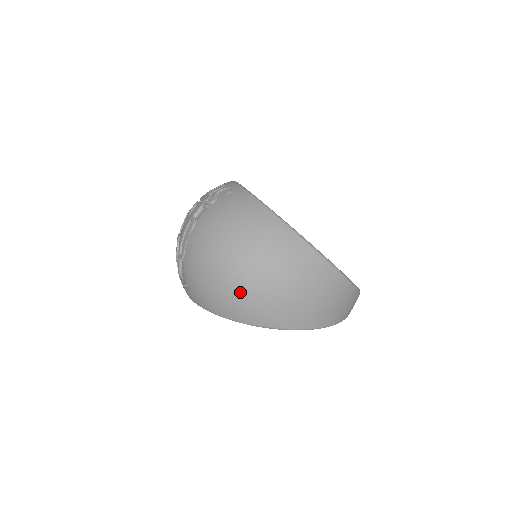
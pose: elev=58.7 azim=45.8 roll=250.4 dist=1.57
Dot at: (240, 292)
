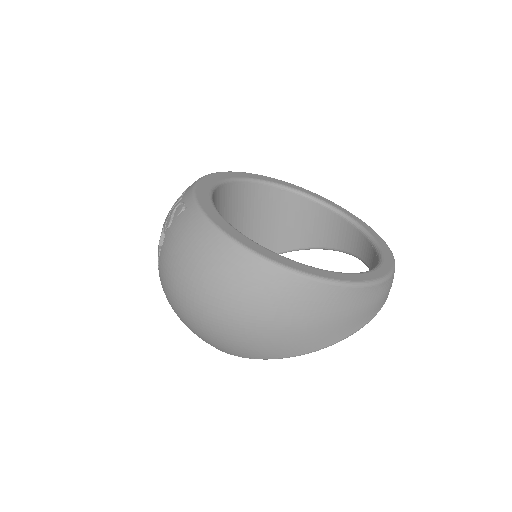
Dot at: (216, 334)
